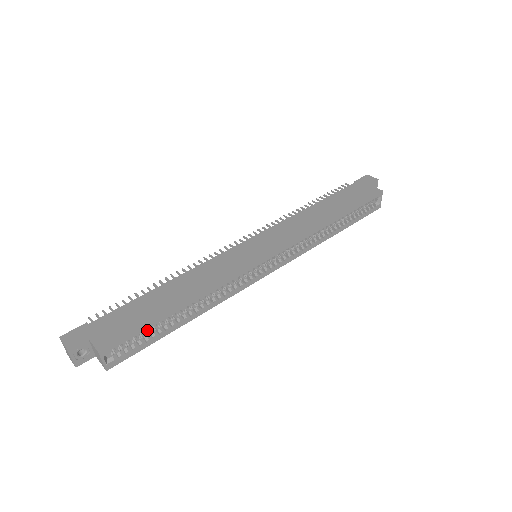
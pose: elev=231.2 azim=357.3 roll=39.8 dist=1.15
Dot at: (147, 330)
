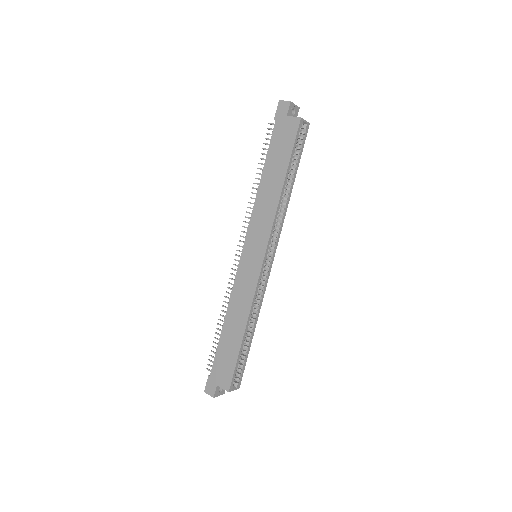
Dot at: occluded
